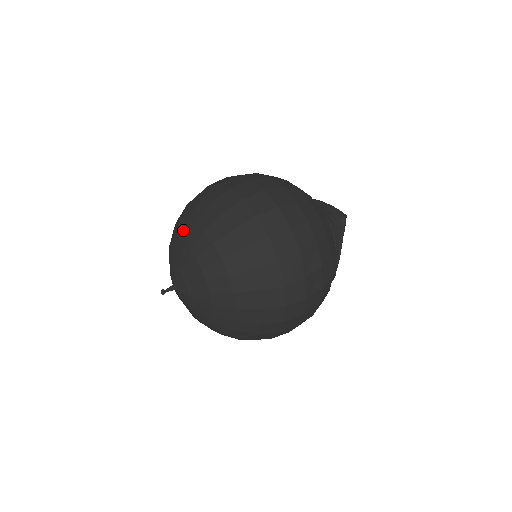
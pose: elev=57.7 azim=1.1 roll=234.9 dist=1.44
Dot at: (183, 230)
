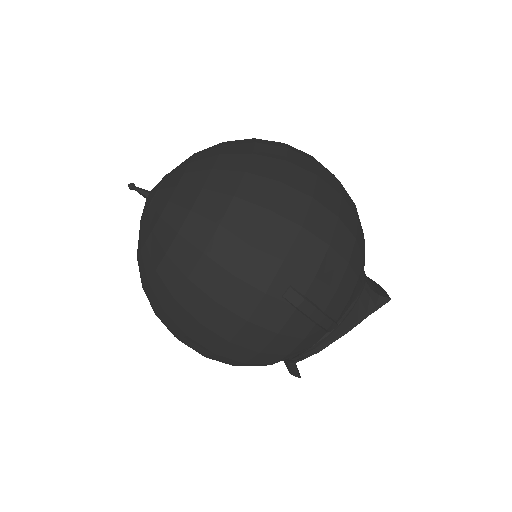
Dot at: occluded
